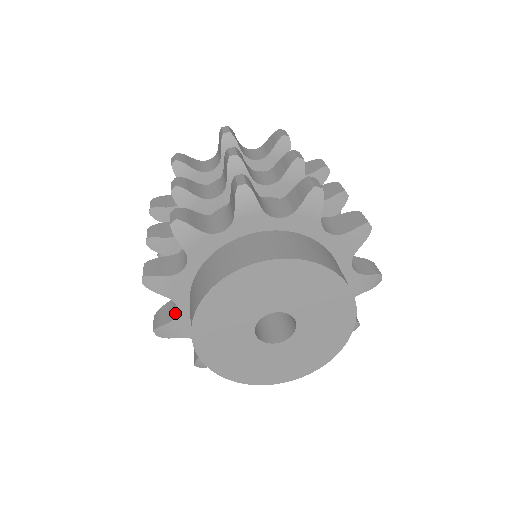
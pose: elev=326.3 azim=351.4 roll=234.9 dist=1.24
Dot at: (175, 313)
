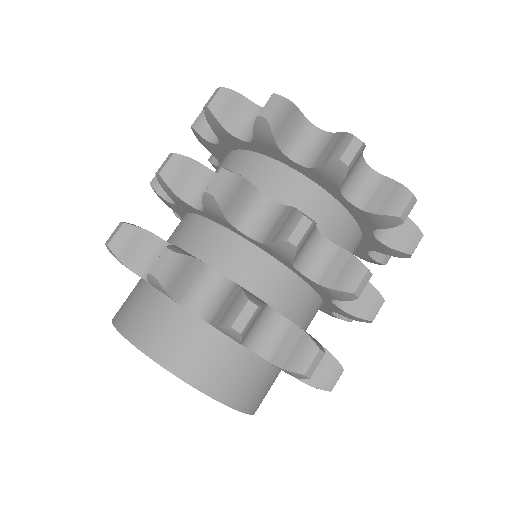
Dot at: (142, 271)
